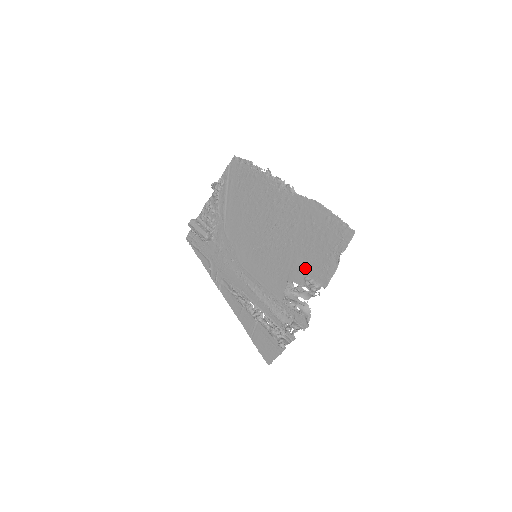
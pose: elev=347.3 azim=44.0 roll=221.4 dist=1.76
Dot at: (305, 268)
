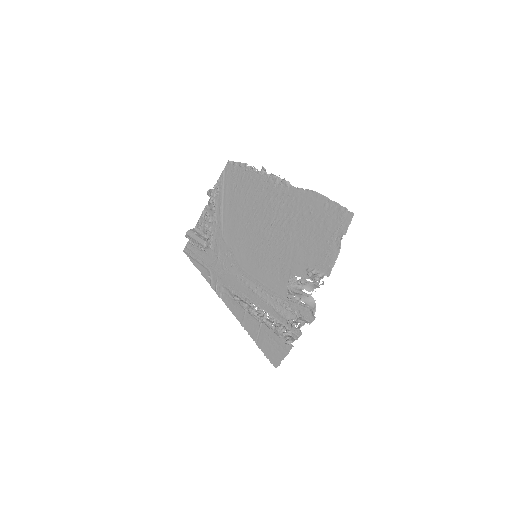
Dot at: (307, 259)
